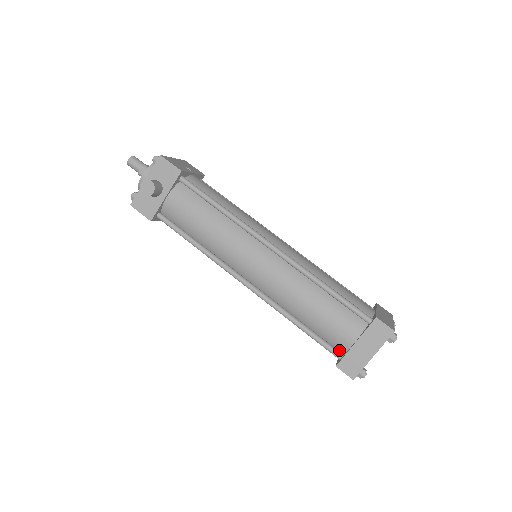
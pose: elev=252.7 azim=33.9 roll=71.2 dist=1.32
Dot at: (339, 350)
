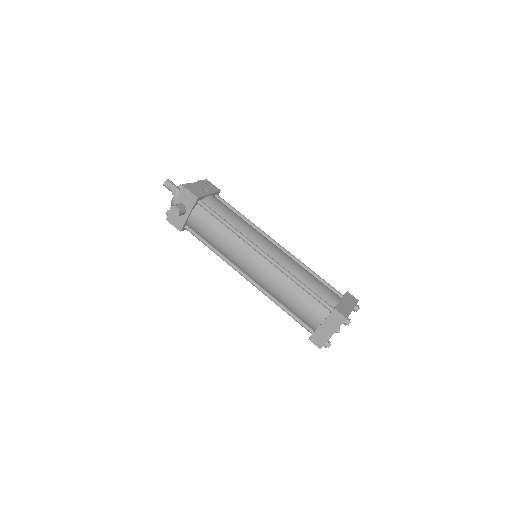
Dot at: (312, 328)
